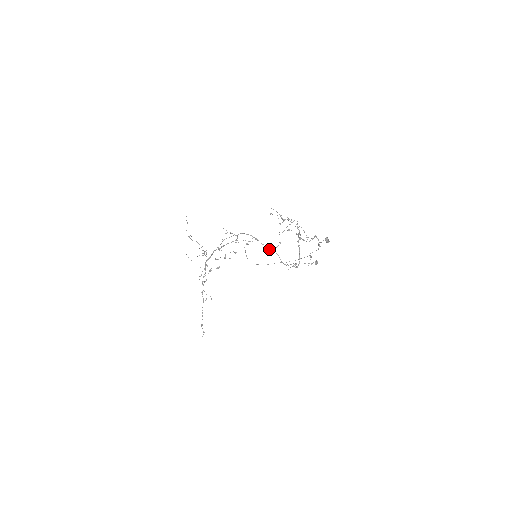
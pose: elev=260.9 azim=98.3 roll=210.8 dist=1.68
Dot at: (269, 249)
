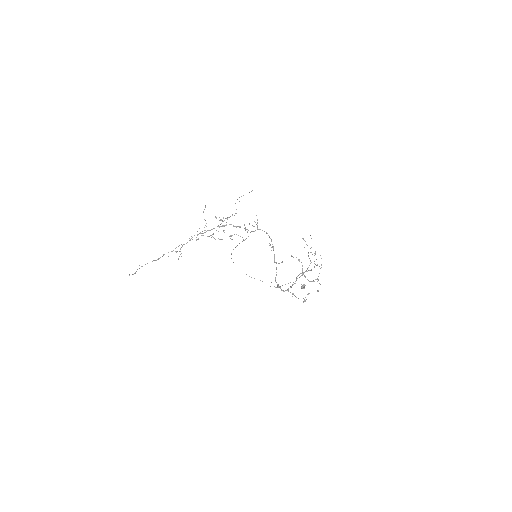
Dot at: occluded
